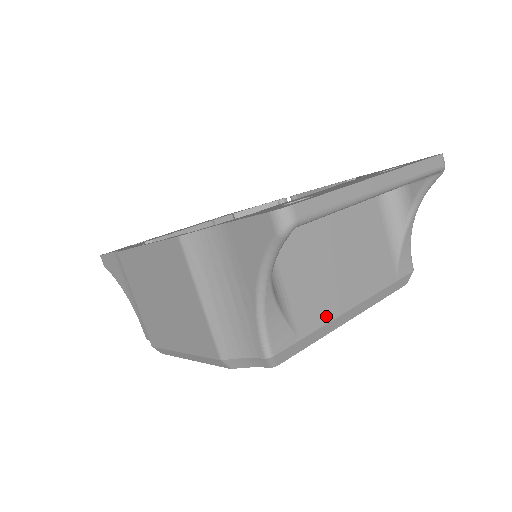
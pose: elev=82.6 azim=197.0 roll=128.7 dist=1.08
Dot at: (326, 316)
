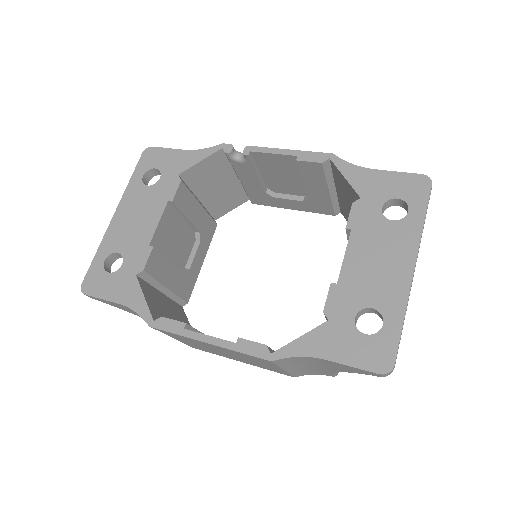
Dot at: occluded
